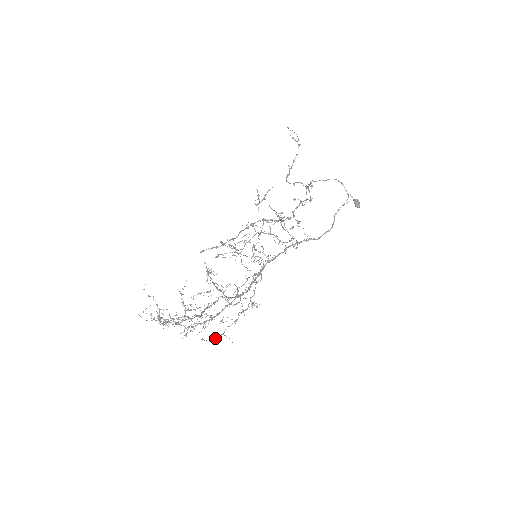
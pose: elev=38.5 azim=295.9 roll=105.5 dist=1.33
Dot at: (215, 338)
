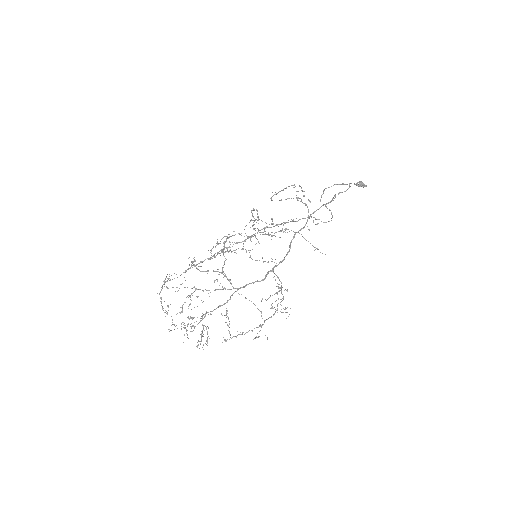
Dot at: occluded
